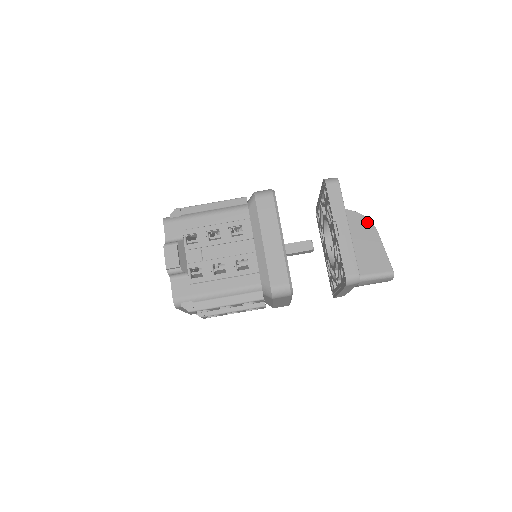
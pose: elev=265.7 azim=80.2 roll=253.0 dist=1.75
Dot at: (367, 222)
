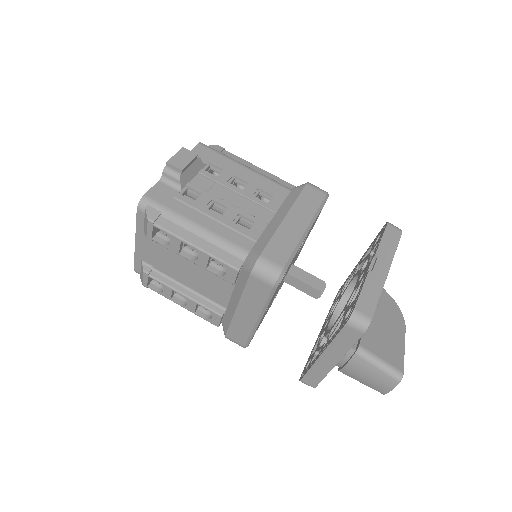
Dot at: (398, 312)
